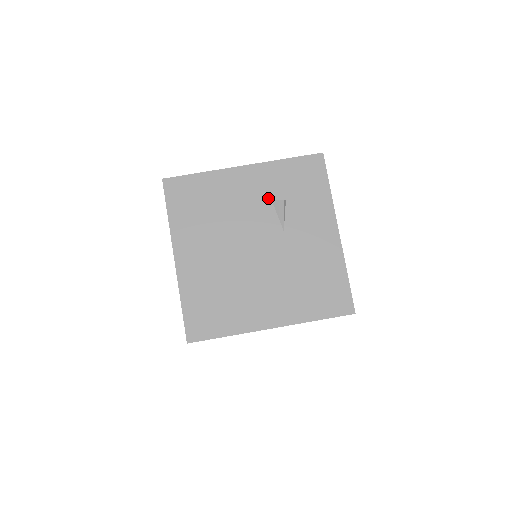
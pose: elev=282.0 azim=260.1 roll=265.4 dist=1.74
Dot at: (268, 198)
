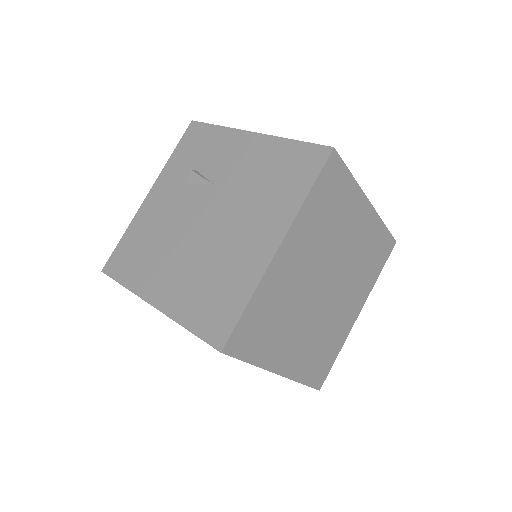
Dot at: (182, 185)
